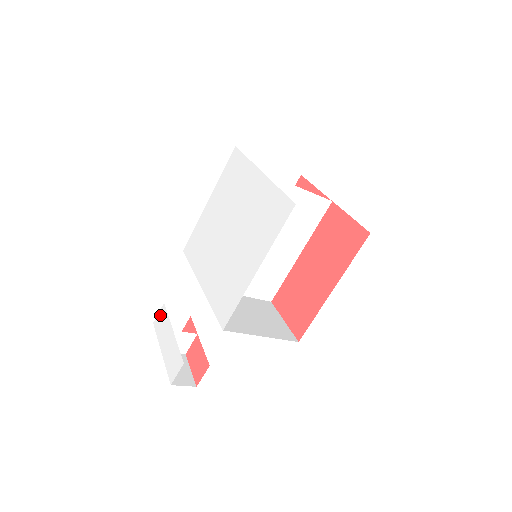
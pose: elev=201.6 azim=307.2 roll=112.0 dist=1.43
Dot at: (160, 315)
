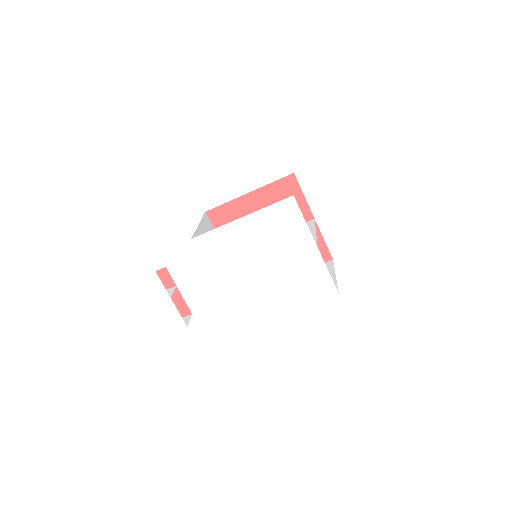
Dot at: (146, 275)
